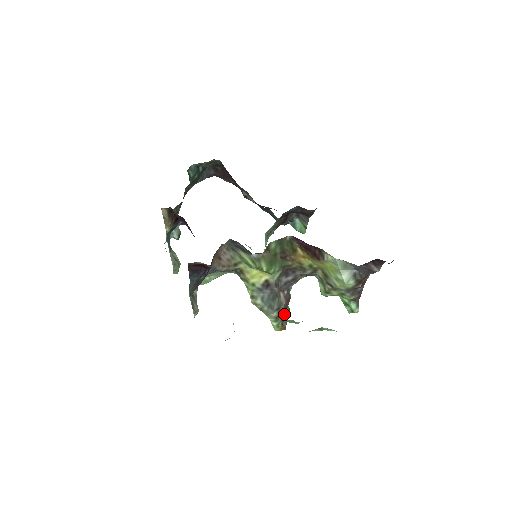
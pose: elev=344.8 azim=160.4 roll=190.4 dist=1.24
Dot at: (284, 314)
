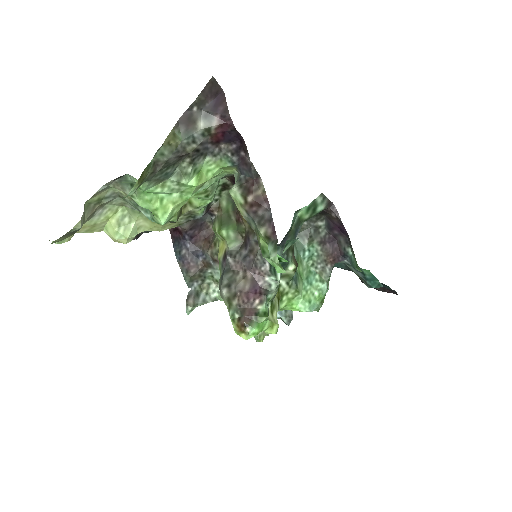
Dot at: (243, 304)
